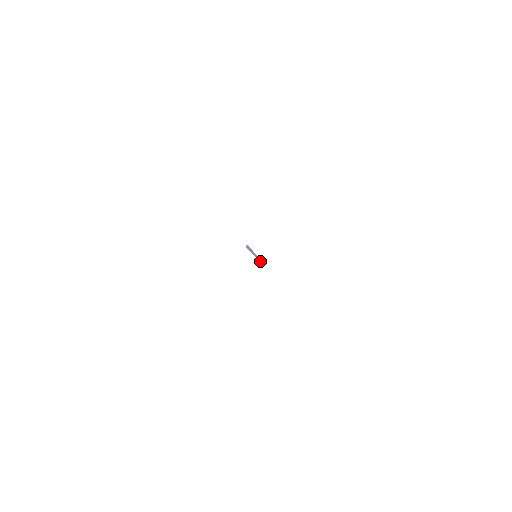
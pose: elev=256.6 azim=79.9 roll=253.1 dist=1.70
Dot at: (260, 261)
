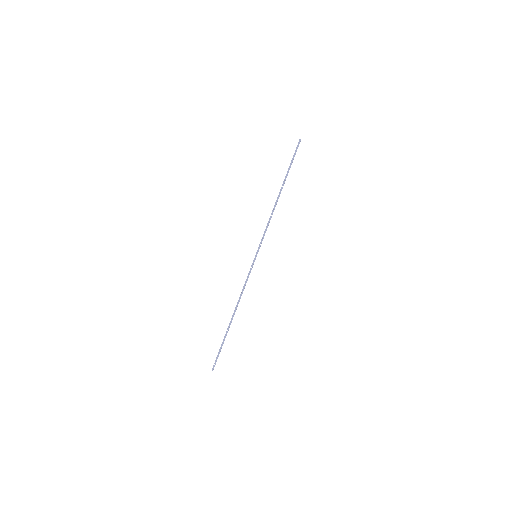
Dot at: (219, 351)
